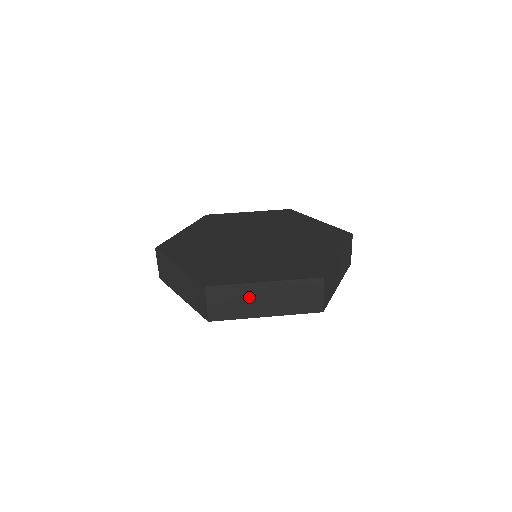
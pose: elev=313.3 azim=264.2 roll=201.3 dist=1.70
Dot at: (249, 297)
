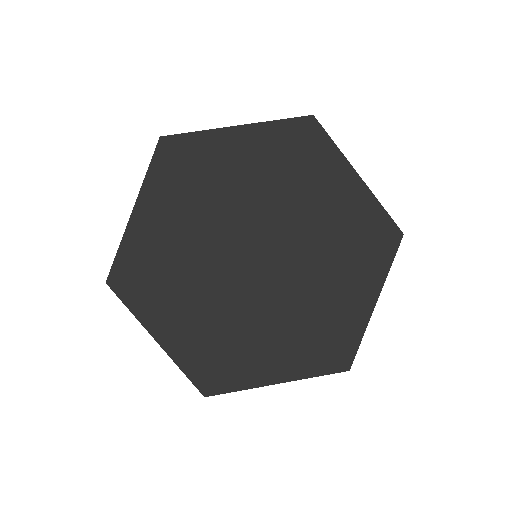
Dot at: occluded
